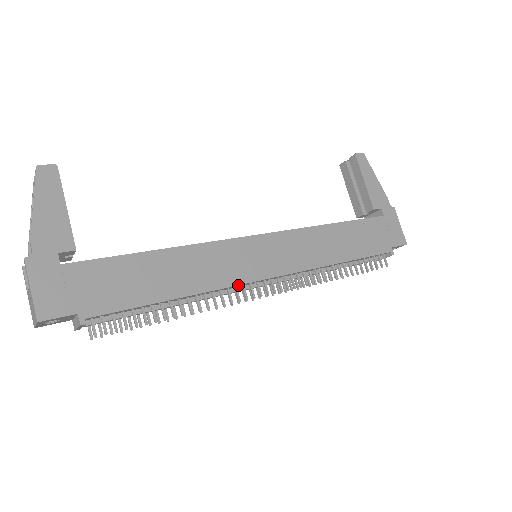
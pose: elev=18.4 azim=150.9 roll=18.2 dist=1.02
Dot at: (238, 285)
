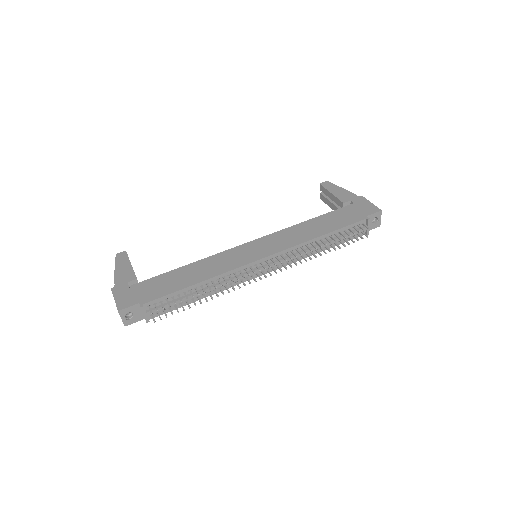
Dot at: (239, 268)
